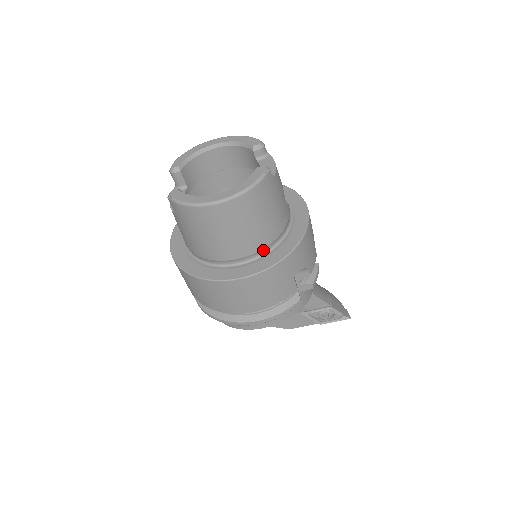
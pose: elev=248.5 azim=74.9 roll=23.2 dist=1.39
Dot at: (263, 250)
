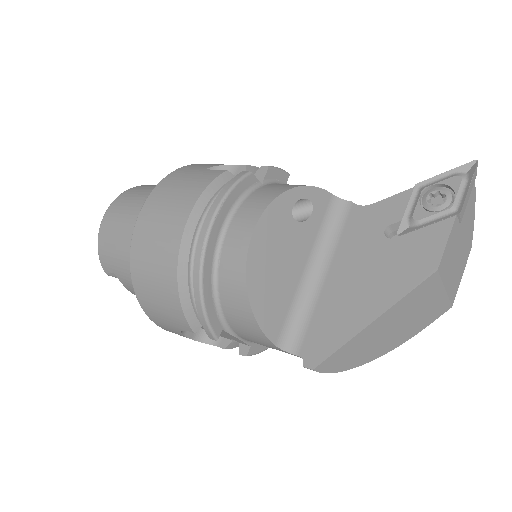
Dot at: occluded
